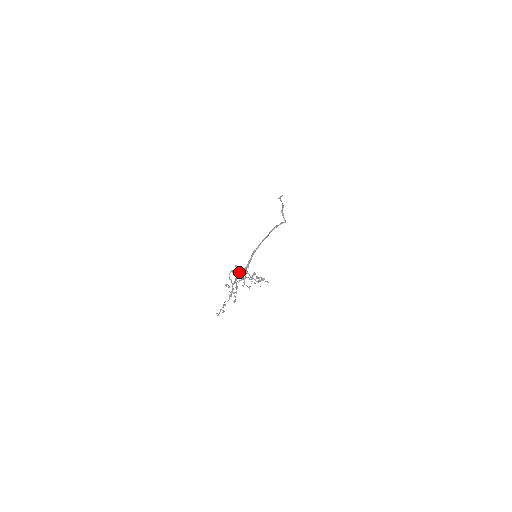
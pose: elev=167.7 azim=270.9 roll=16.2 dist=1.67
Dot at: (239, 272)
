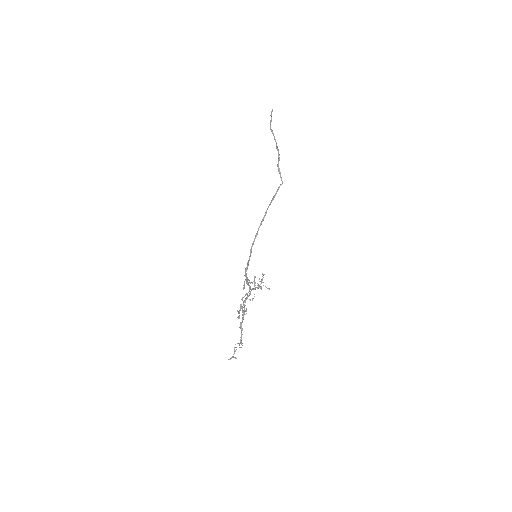
Dot at: (245, 302)
